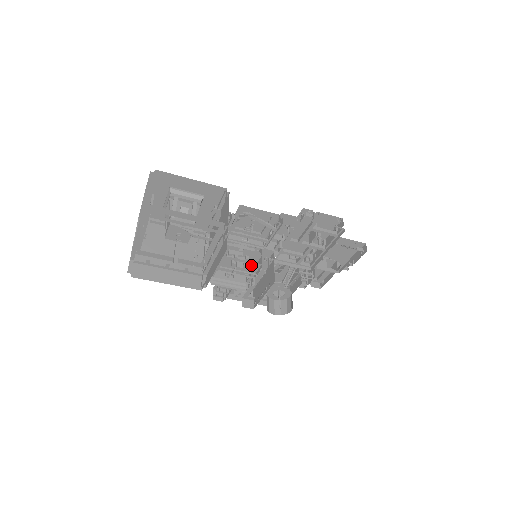
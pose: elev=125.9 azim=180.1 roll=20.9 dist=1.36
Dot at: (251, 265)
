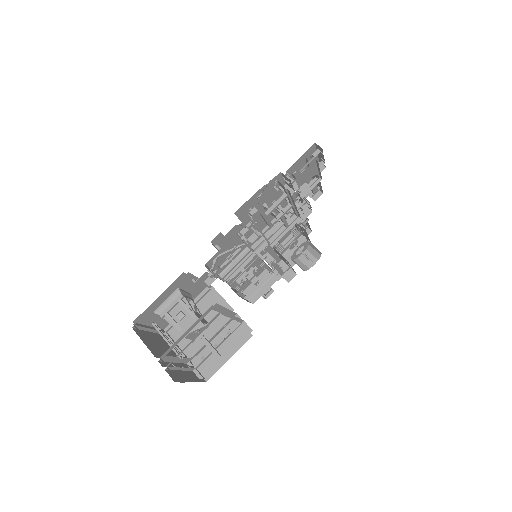
Dot at: occluded
